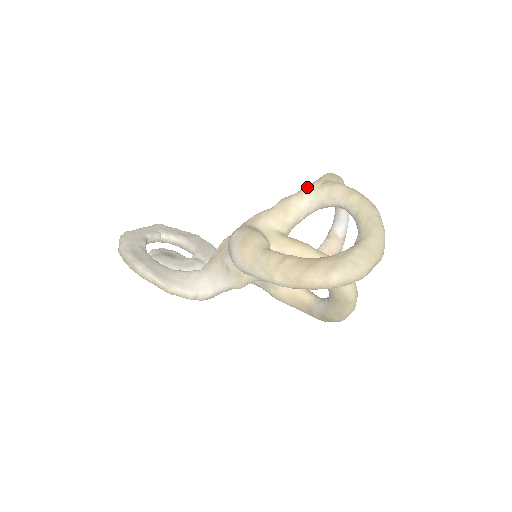
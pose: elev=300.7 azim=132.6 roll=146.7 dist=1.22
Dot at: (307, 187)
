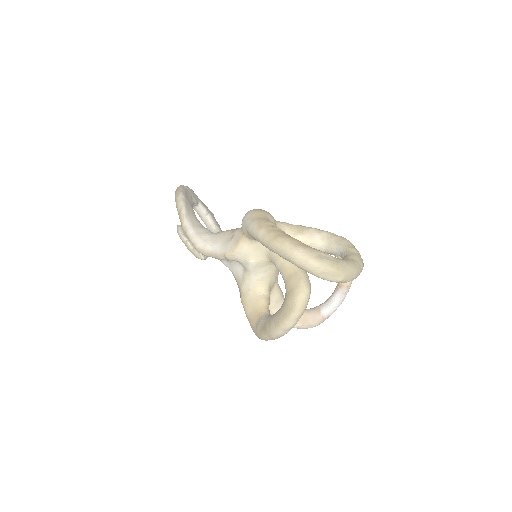
Dot at: occluded
